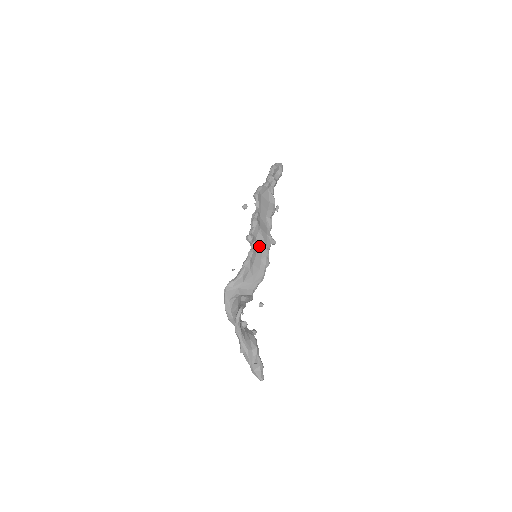
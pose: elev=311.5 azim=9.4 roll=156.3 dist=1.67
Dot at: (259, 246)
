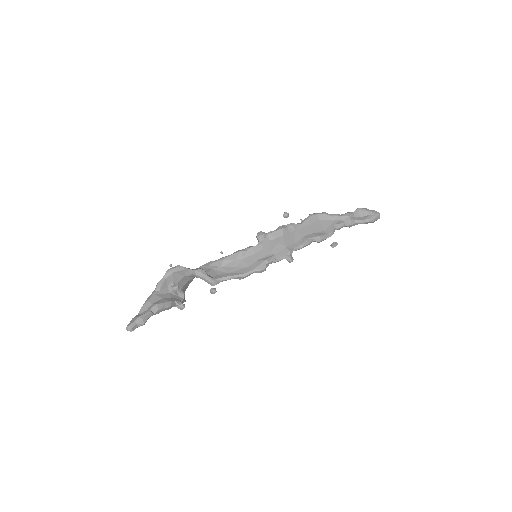
Dot at: (267, 249)
